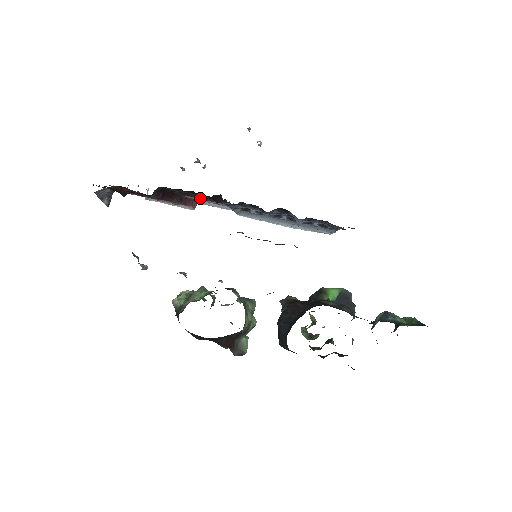
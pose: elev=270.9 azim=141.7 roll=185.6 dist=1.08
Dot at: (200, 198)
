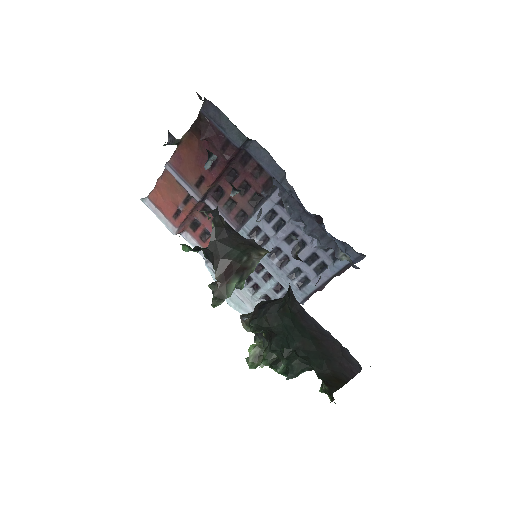
Dot at: (220, 207)
